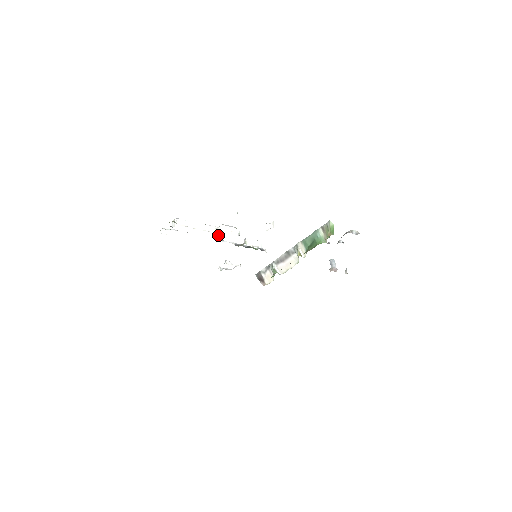
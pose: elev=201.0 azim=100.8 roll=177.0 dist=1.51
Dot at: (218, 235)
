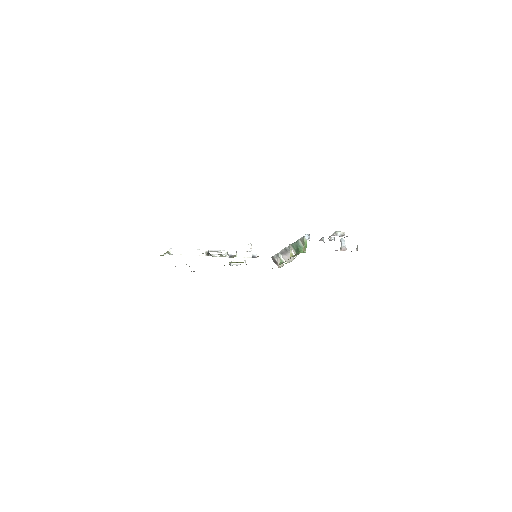
Dot at: (209, 255)
